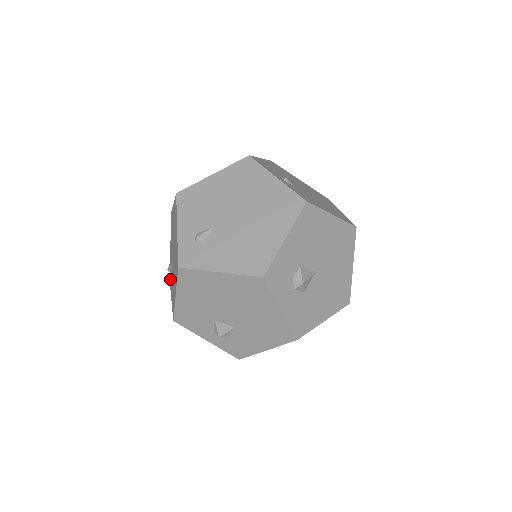
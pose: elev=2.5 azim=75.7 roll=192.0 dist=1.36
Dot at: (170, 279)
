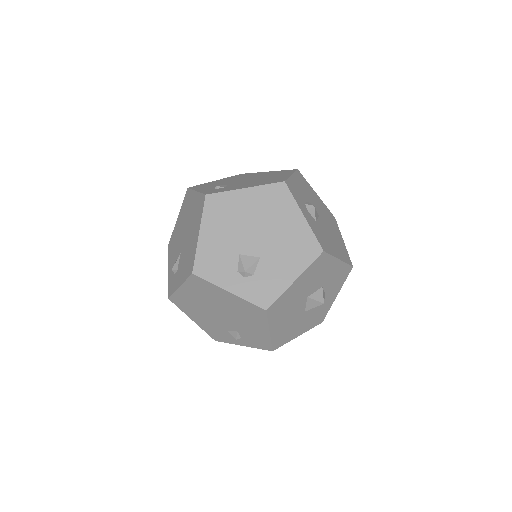
Dot at: (172, 286)
